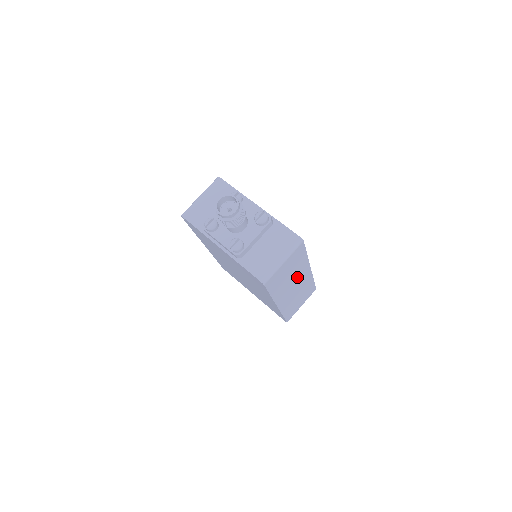
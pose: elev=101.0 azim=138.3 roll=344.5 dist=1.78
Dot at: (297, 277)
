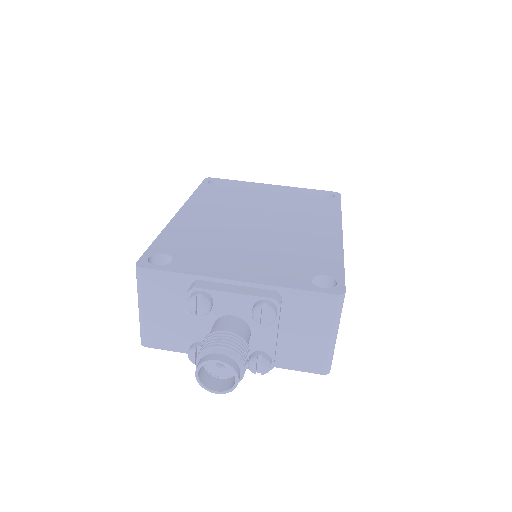
Dot at: occluded
